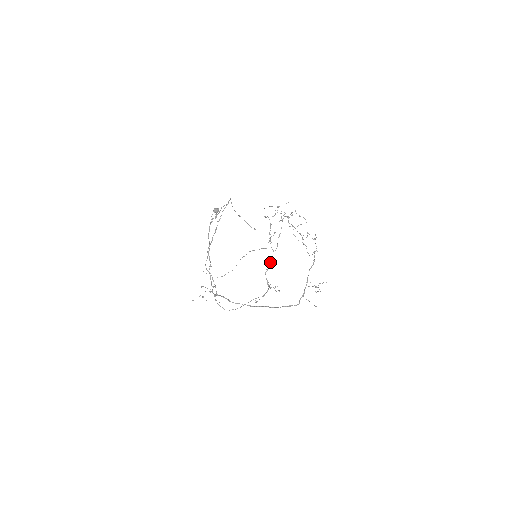
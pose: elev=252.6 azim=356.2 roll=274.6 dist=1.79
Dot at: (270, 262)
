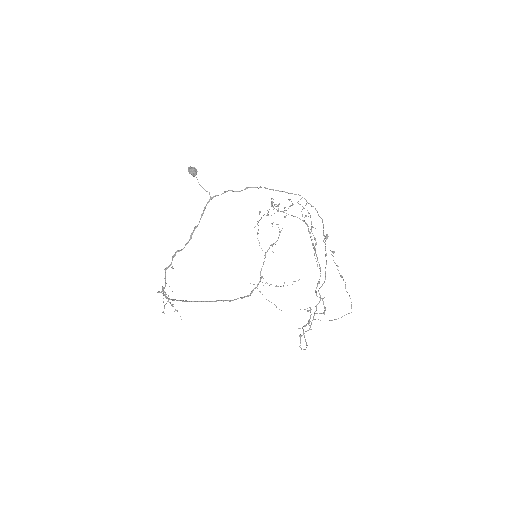
Dot at: occluded
